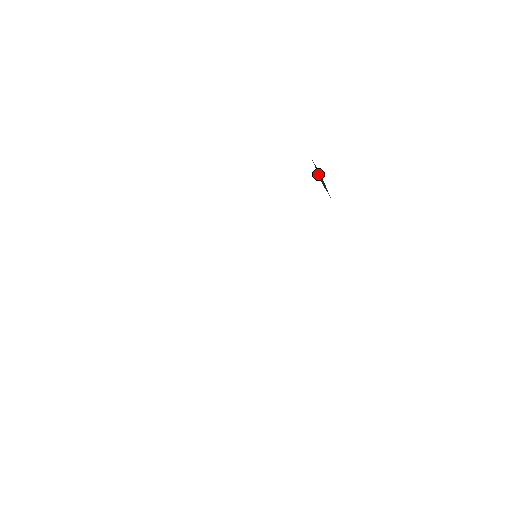
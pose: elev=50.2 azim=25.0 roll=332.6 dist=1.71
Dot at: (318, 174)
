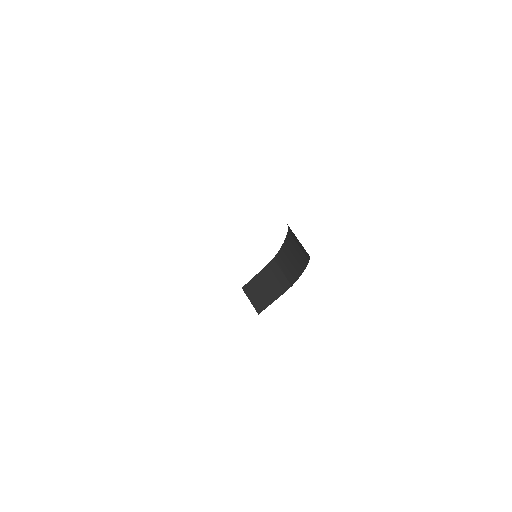
Dot at: (251, 302)
